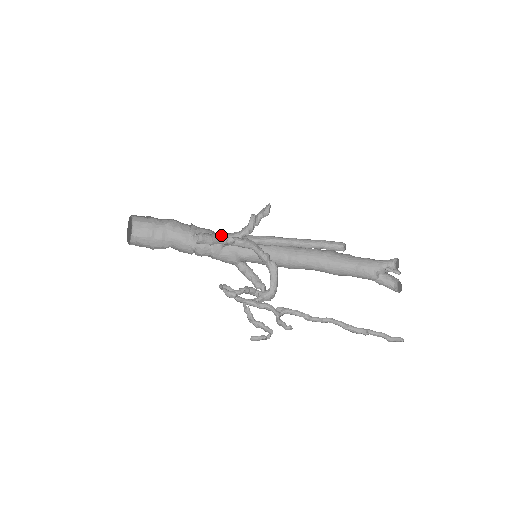
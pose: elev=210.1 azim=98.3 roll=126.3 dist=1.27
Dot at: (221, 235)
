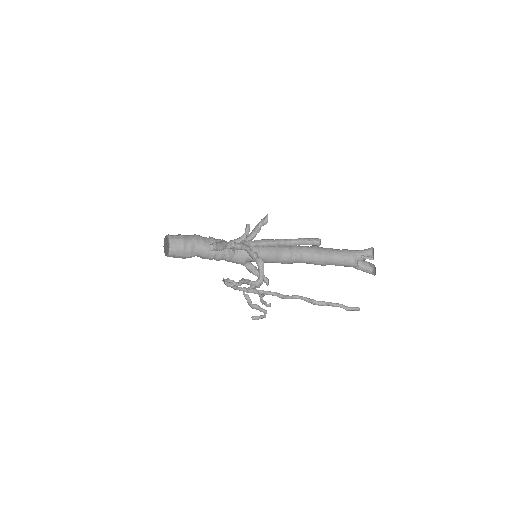
Dot at: (226, 242)
